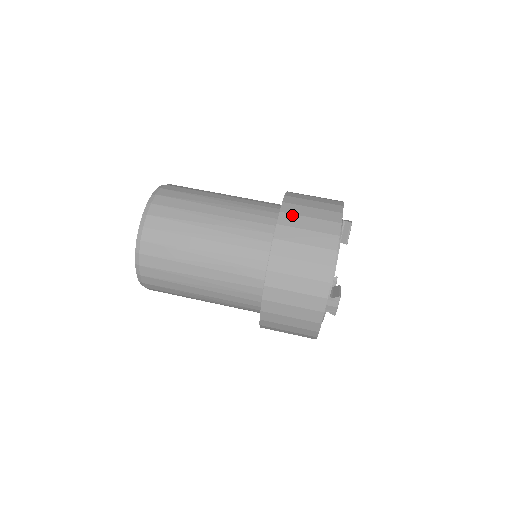
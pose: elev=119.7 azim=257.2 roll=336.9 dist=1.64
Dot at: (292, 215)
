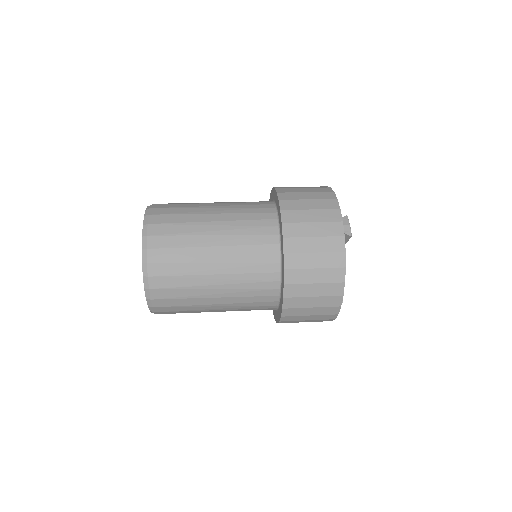
Dot at: occluded
